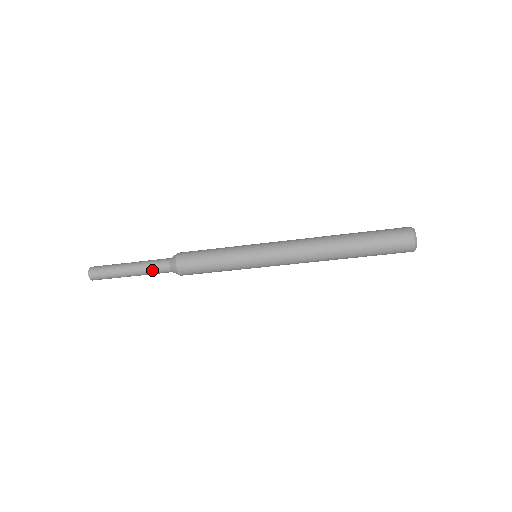
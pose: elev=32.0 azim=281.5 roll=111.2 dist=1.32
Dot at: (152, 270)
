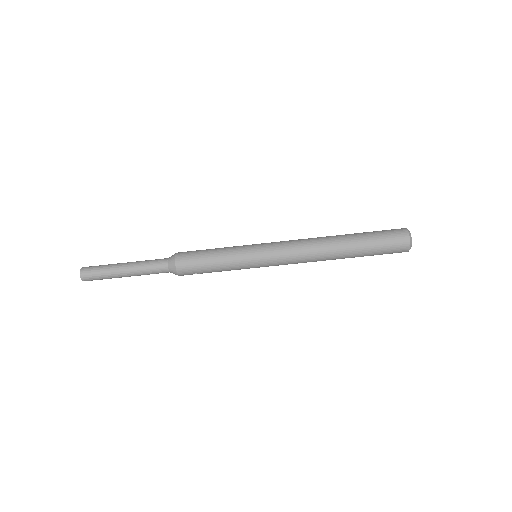
Dot at: (148, 265)
